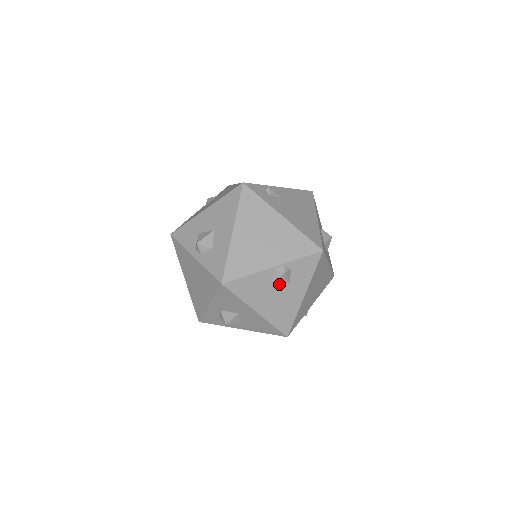
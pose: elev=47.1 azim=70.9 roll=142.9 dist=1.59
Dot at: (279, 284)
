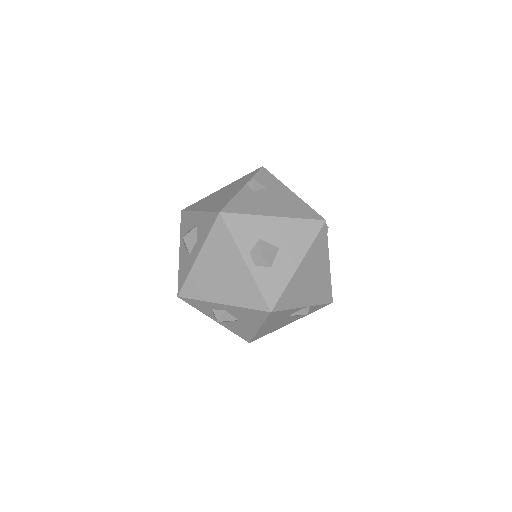
Dot at: (292, 316)
